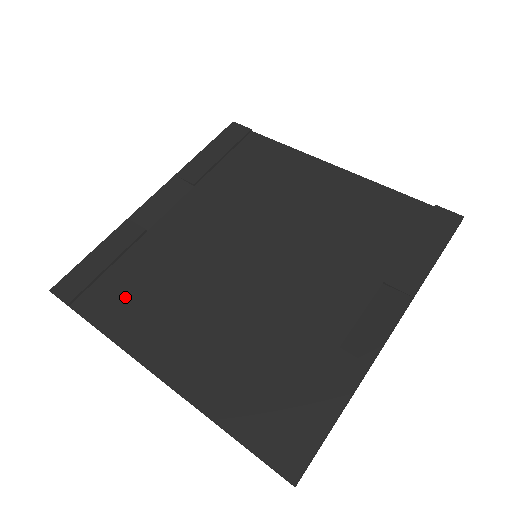
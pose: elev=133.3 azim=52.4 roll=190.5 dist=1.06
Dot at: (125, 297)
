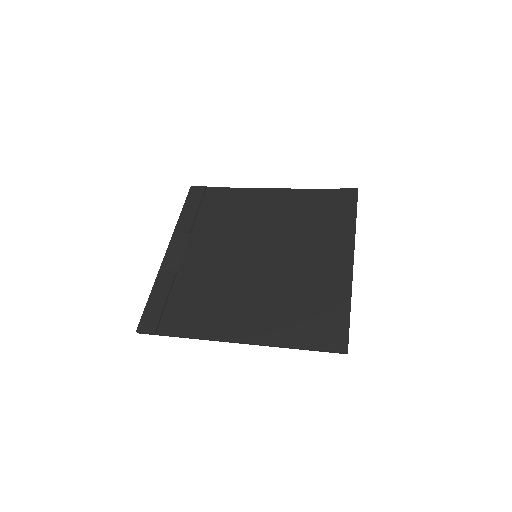
Dot at: (190, 312)
